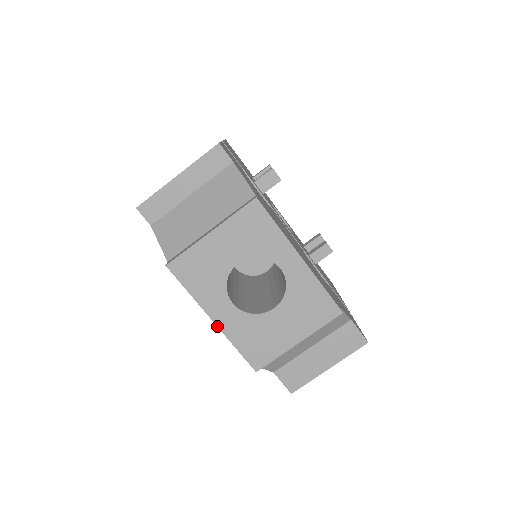
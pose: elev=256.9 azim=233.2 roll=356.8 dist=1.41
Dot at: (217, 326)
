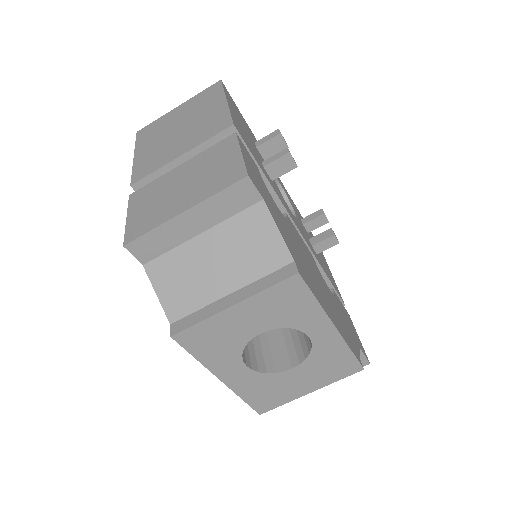
Dot at: (225, 384)
